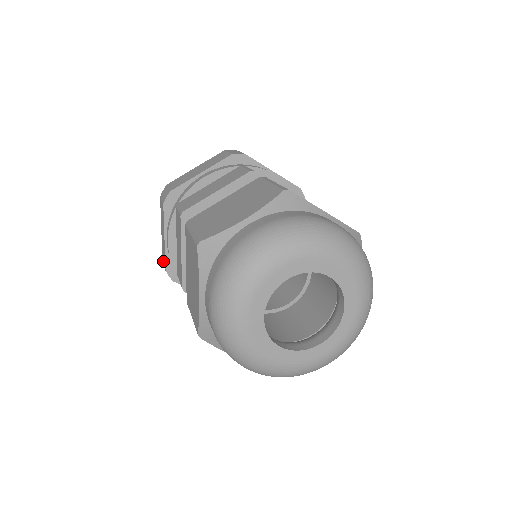
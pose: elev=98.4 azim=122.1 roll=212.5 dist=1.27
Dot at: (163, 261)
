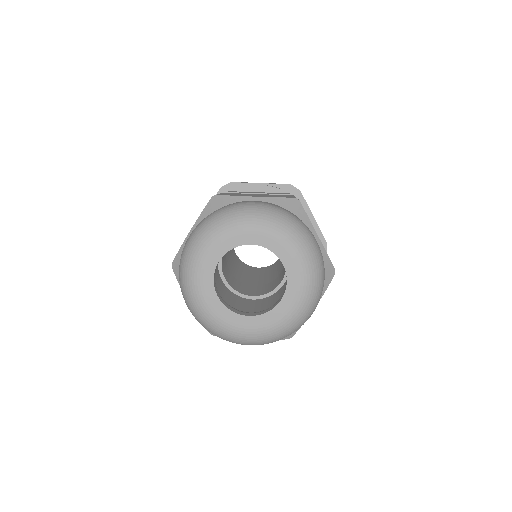
Dot at: occluded
